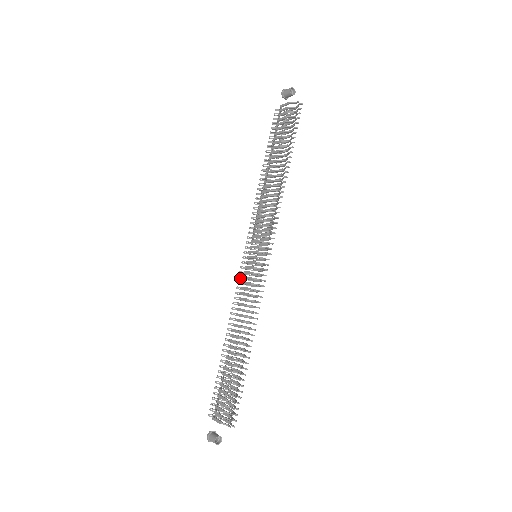
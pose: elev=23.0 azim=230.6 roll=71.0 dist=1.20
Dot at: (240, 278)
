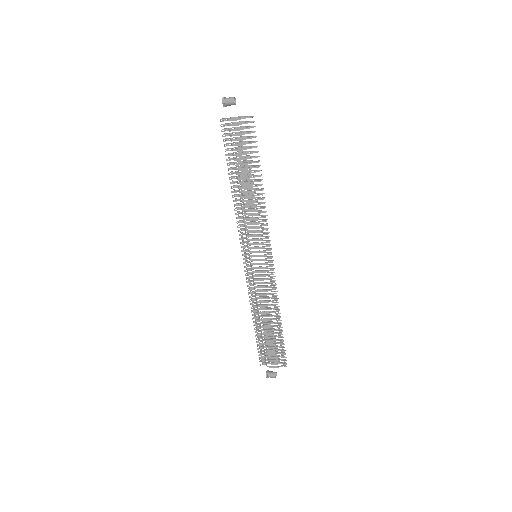
Dot at: (247, 275)
